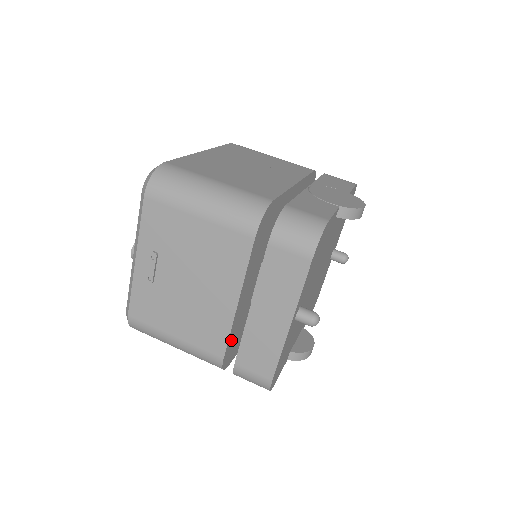
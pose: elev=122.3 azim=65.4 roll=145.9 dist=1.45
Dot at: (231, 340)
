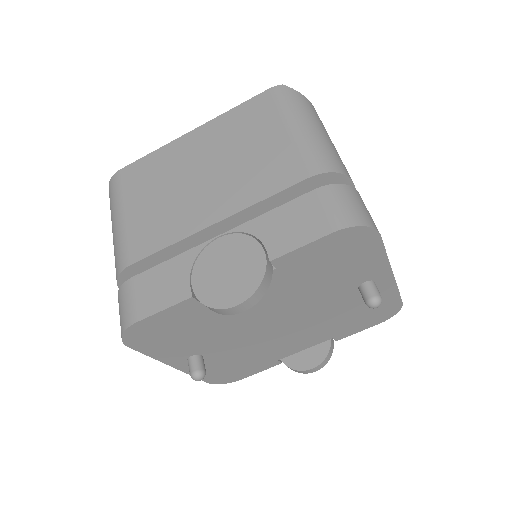
Dot at: occluded
